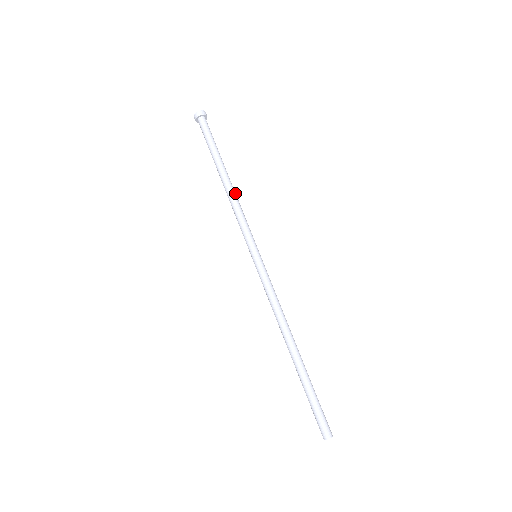
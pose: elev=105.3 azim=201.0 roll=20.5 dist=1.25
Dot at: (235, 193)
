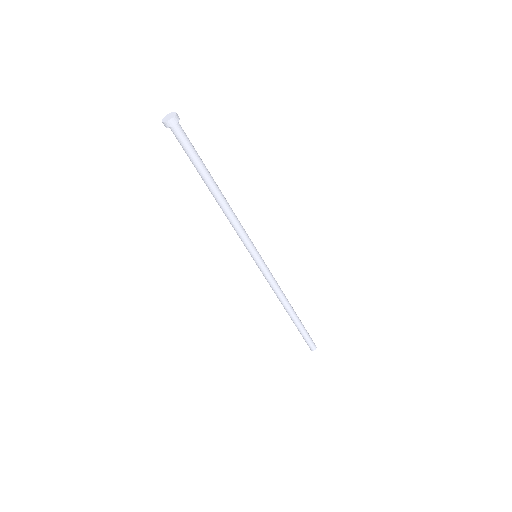
Dot at: (229, 205)
